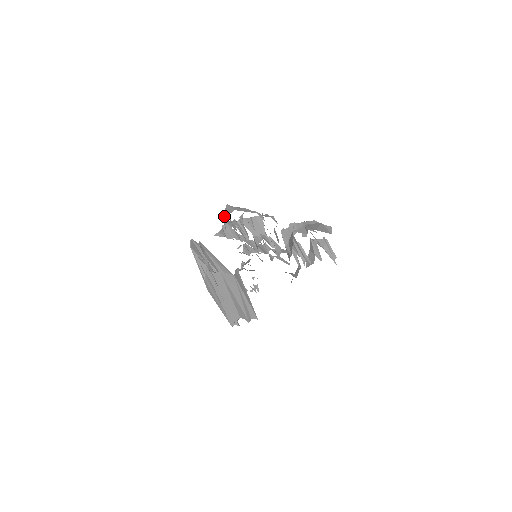
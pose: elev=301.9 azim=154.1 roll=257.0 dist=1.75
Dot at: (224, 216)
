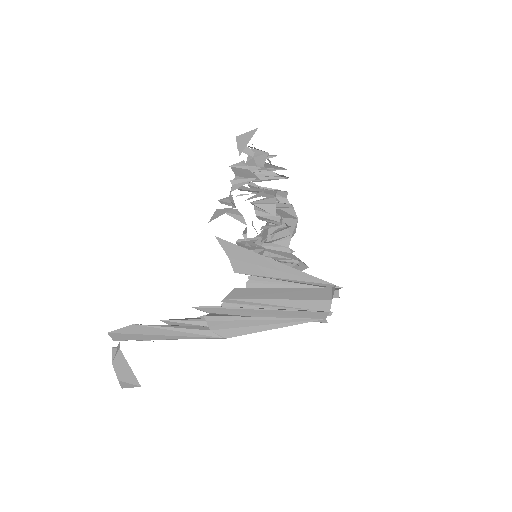
Dot at: (242, 148)
